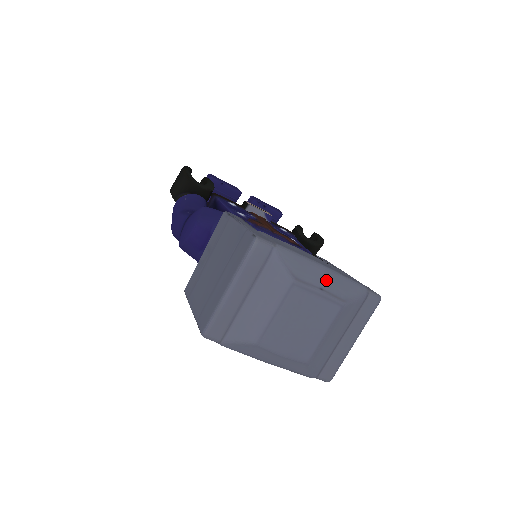
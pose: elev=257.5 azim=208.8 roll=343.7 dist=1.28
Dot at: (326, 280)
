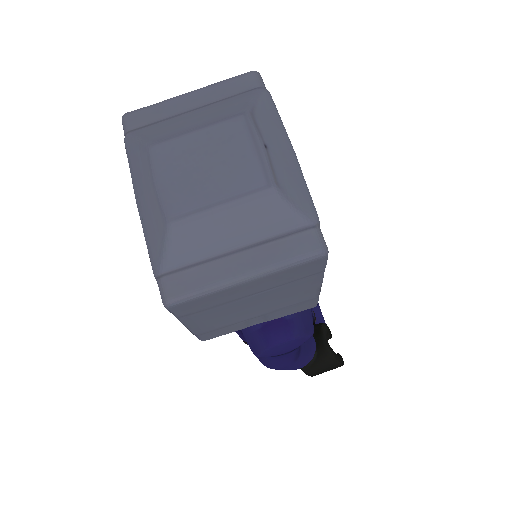
Dot at: (281, 152)
